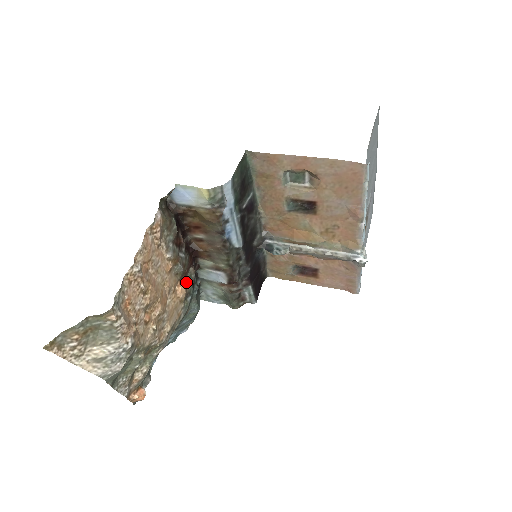
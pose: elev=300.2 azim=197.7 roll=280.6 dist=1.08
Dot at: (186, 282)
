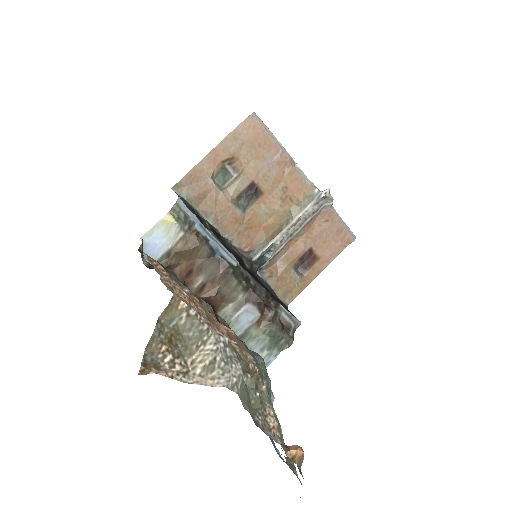
Dot at: occluded
